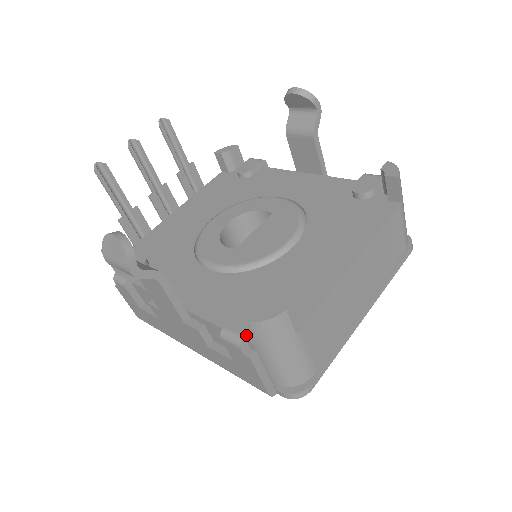
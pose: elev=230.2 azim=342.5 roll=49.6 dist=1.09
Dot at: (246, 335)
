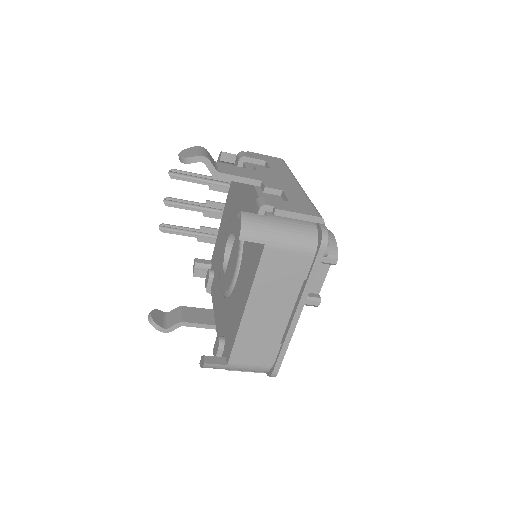
Dot at: occluded
